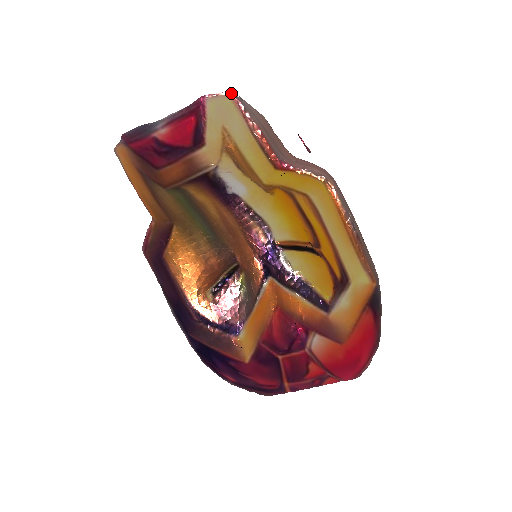
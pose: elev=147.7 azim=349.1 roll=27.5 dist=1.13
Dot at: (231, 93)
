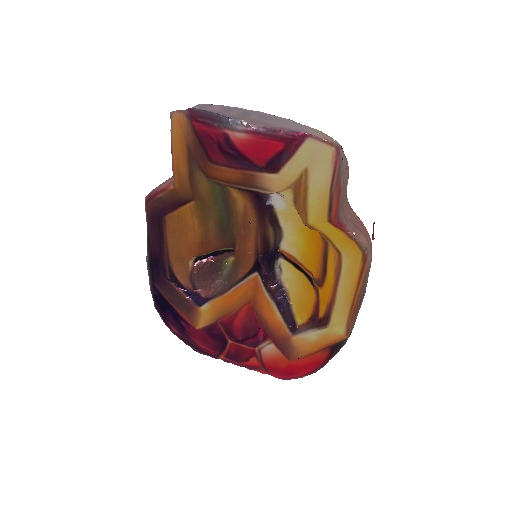
Dot at: (337, 147)
